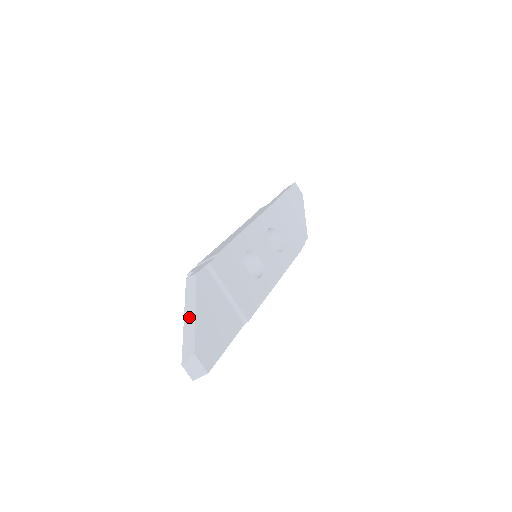
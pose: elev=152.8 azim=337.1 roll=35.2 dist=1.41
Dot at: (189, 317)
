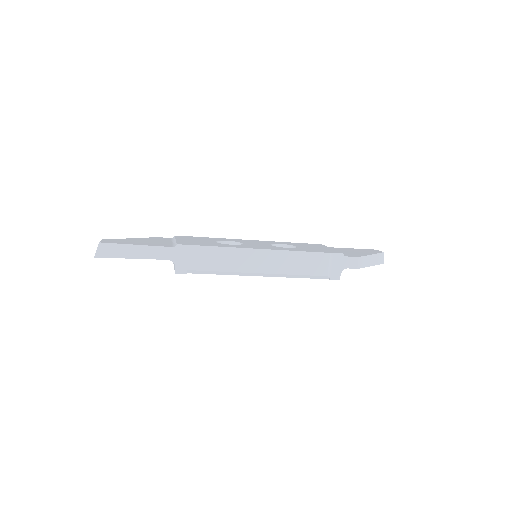
Dot at: occluded
